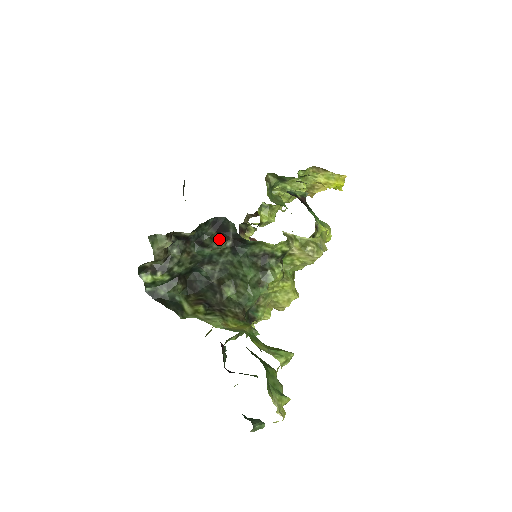
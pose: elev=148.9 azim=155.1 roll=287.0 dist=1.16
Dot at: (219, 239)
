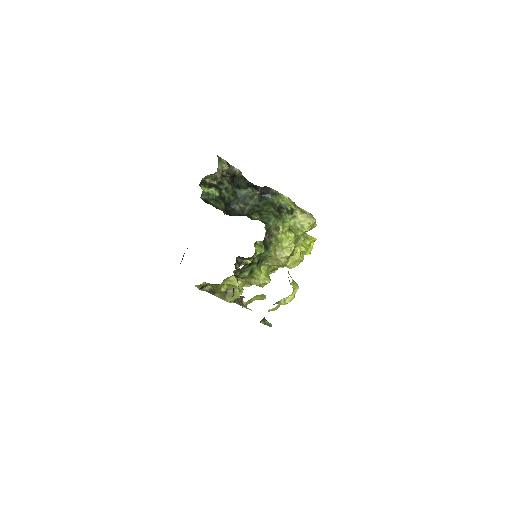
Dot at: (252, 187)
